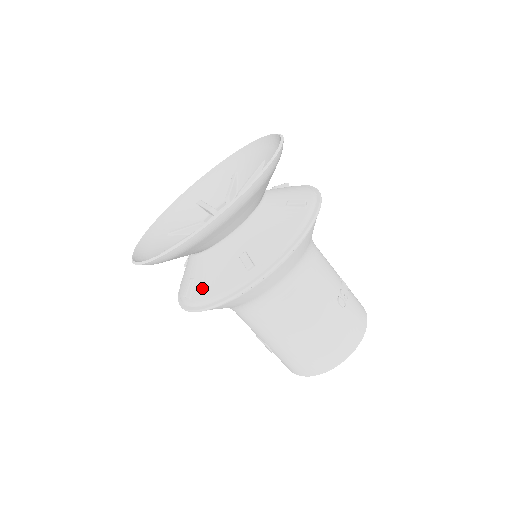
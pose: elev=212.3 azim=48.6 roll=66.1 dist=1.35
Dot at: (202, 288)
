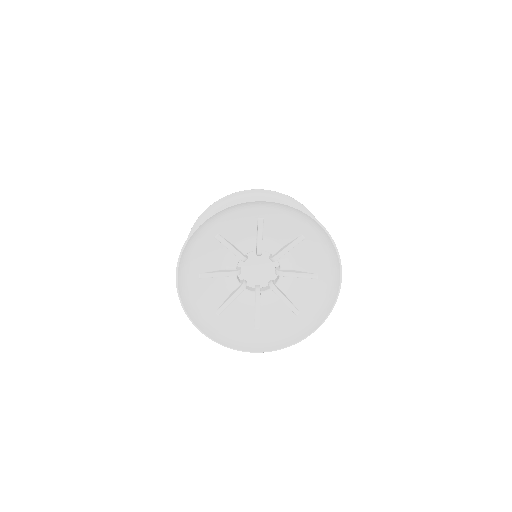
Dot at: occluded
